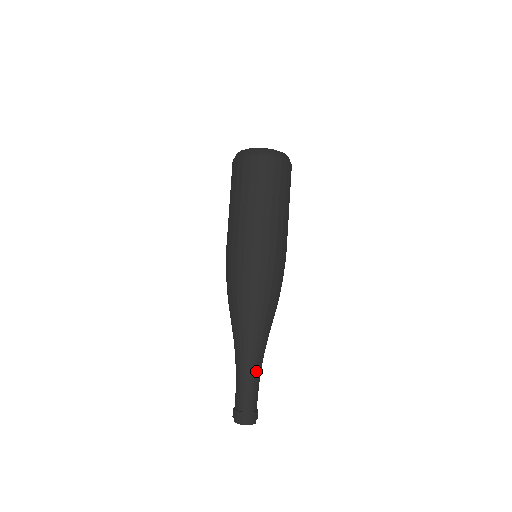
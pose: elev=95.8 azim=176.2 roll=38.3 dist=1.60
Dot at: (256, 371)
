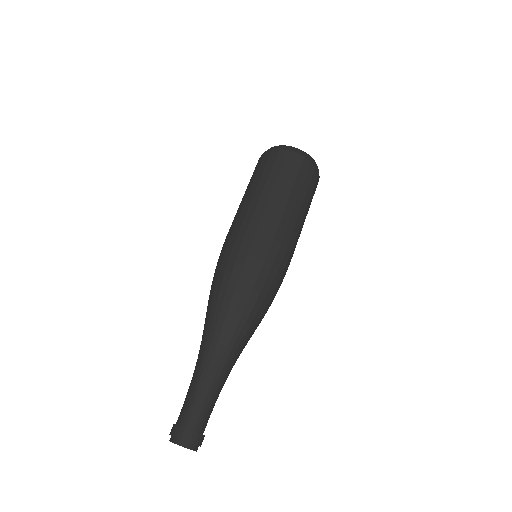
Dot at: (223, 385)
